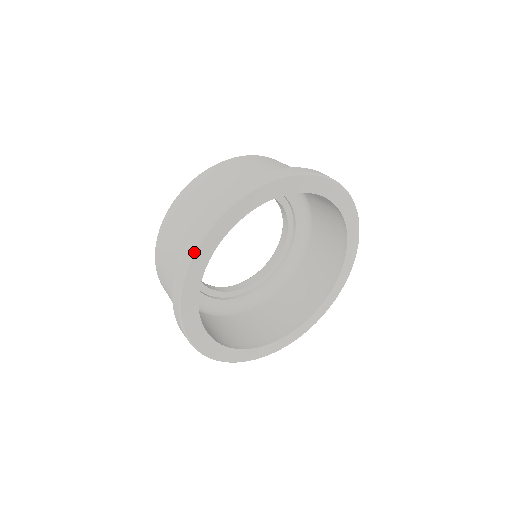
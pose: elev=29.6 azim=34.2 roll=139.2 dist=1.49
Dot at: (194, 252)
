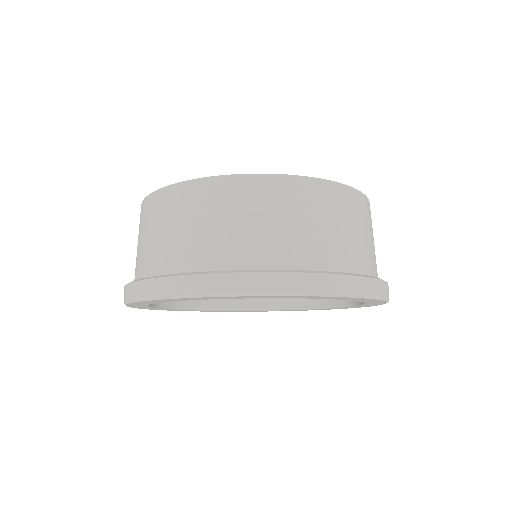
Dot at: occluded
